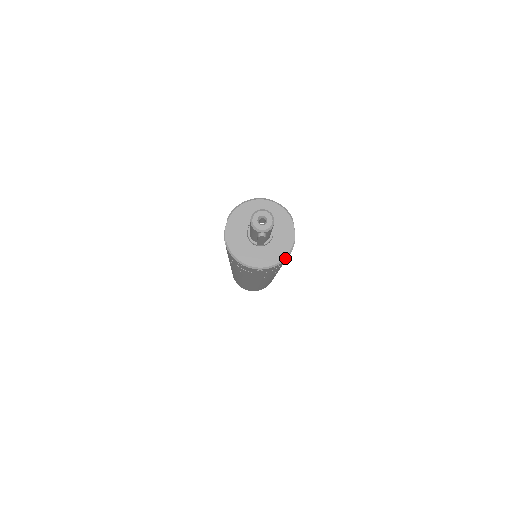
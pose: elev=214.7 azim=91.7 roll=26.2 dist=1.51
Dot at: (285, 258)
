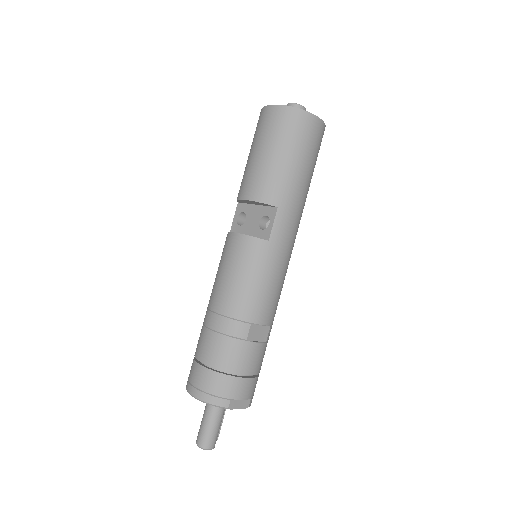
Dot at: occluded
